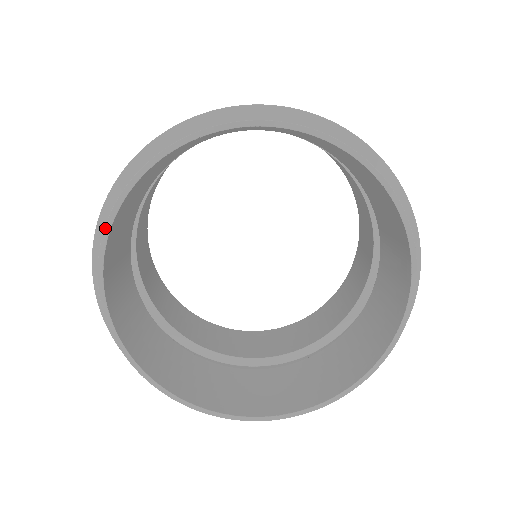
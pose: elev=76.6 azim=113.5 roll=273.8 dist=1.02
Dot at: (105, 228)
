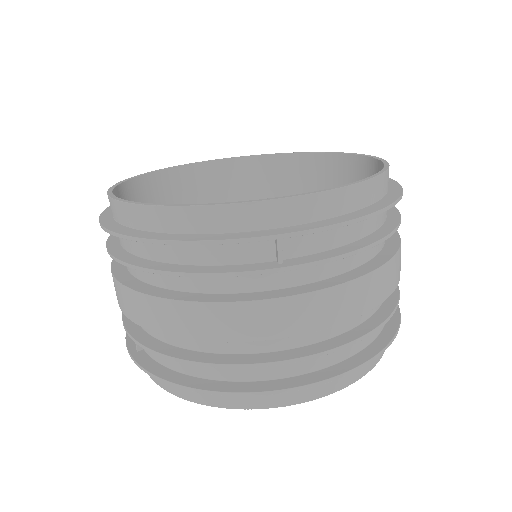
Dot at: (157, 170)
